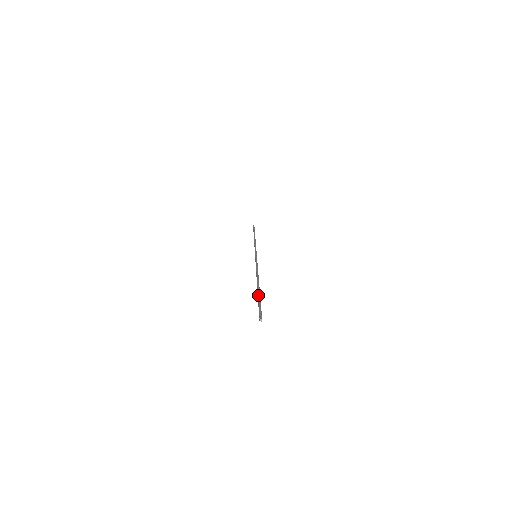
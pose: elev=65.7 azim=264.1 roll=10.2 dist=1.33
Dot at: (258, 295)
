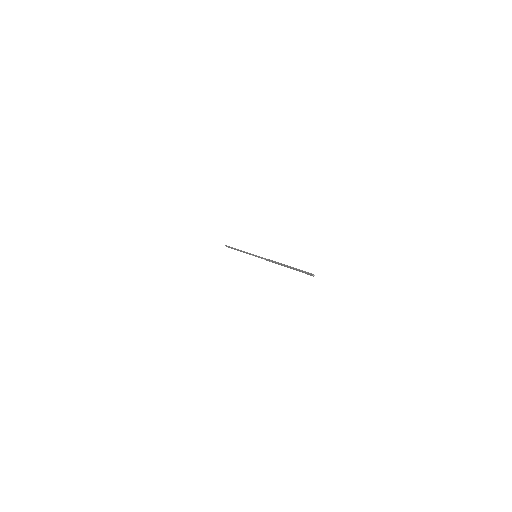
Dot at: (292, 268)
